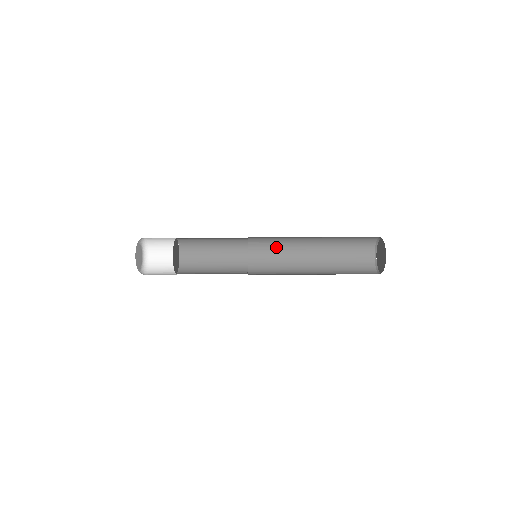
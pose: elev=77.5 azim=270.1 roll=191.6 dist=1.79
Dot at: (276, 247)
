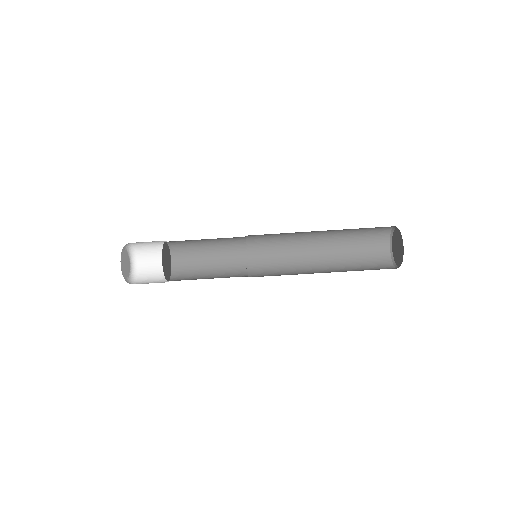
Dot at: (279, 257)
